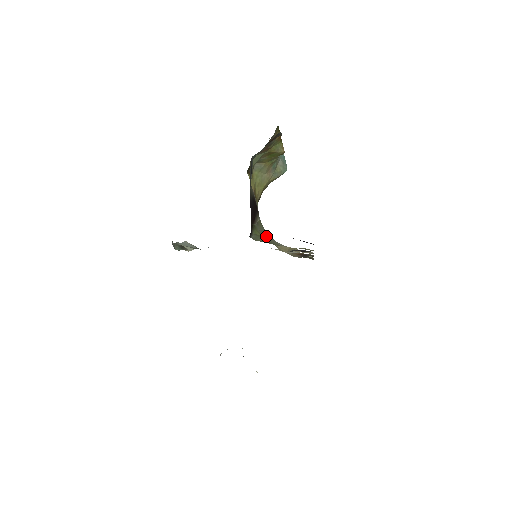
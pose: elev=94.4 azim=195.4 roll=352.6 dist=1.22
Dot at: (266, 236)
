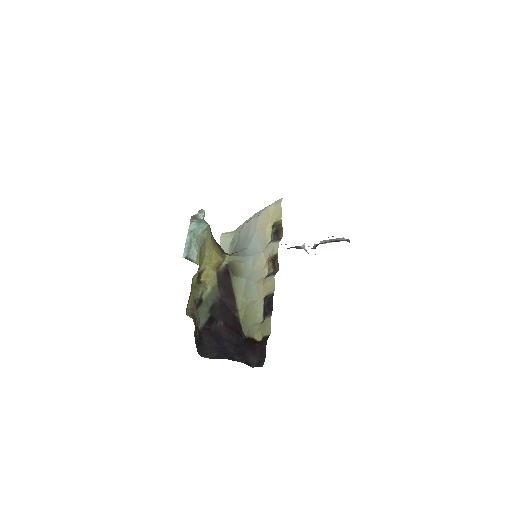
Dot at: (247, 301)
